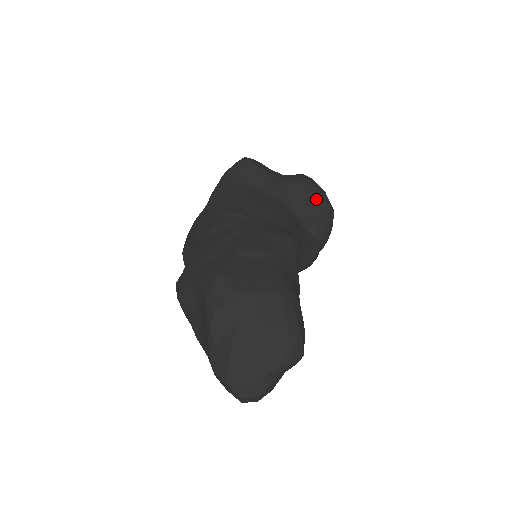
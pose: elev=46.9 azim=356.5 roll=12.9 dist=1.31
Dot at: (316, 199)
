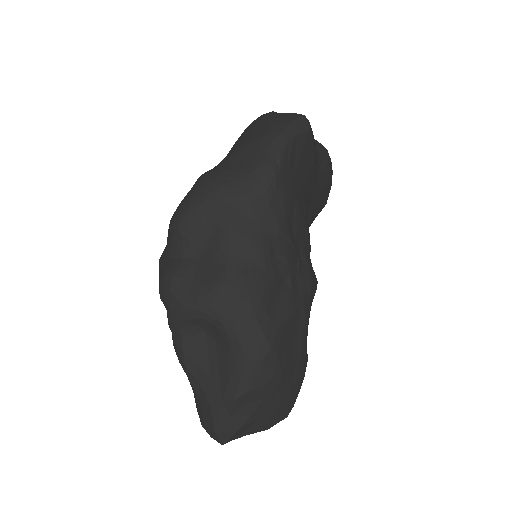
Dot at: (325, 195)
